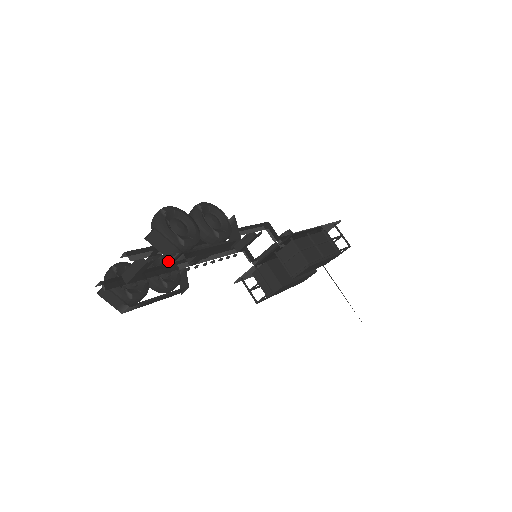
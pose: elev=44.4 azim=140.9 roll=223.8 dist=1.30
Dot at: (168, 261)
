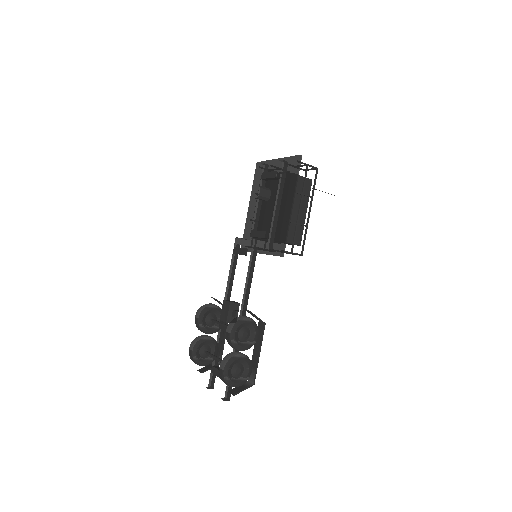
Dot at: (208, 311)
